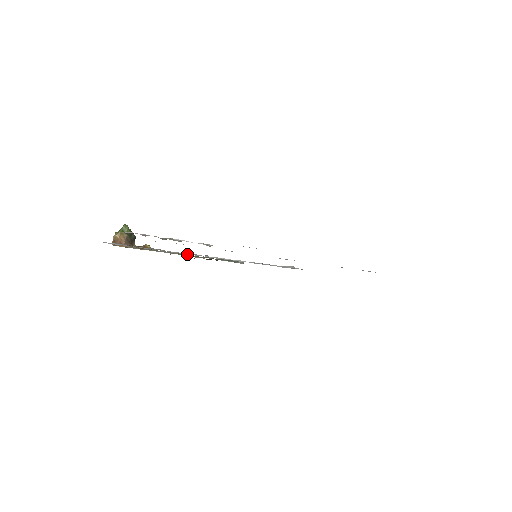
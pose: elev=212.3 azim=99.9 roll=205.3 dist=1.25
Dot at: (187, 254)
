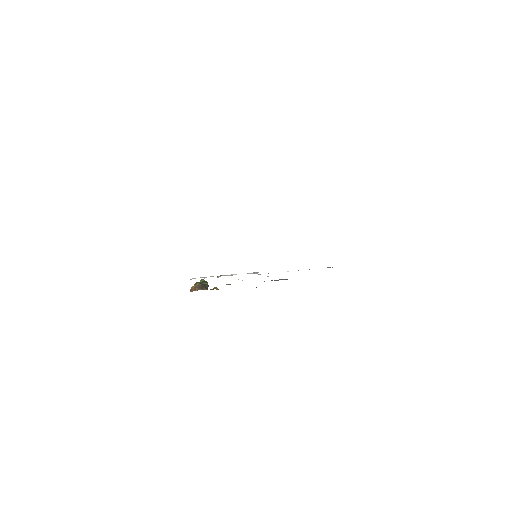
Dot at: occluded
